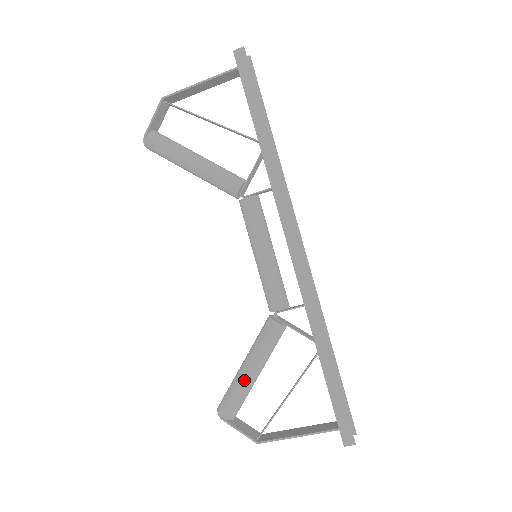
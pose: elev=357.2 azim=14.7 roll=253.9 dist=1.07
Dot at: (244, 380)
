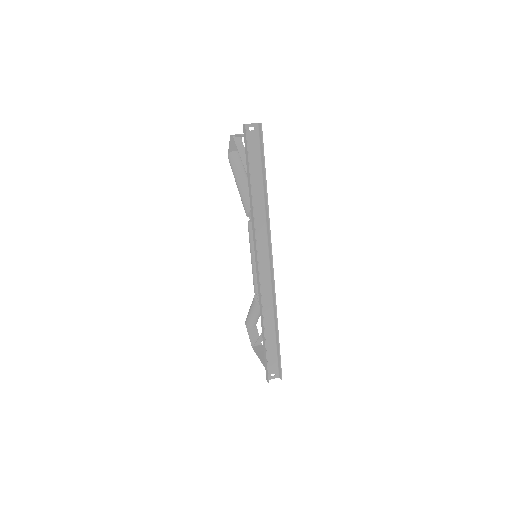
Dot at: (249, 315)
